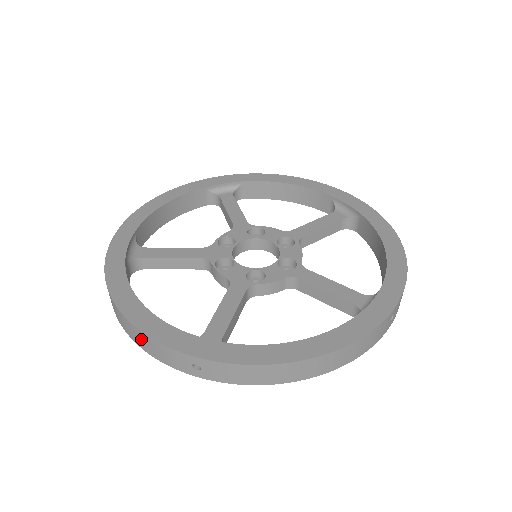
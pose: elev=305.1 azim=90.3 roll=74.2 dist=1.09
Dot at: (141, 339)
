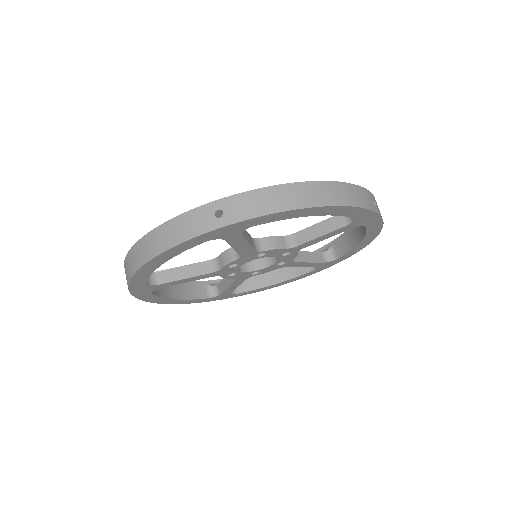
Dot at: (165, 235)
